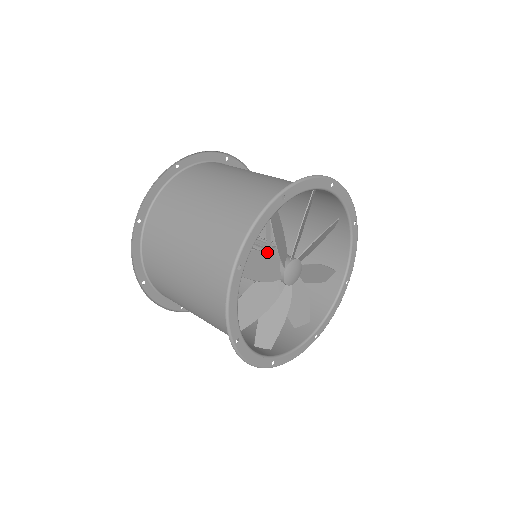
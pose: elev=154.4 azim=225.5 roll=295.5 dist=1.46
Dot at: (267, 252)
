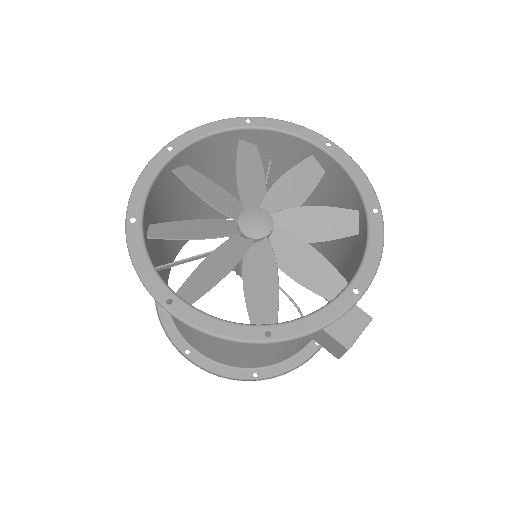
Dot at: occluded
